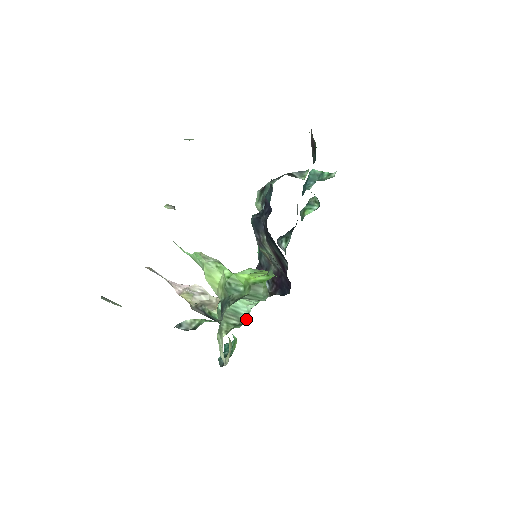
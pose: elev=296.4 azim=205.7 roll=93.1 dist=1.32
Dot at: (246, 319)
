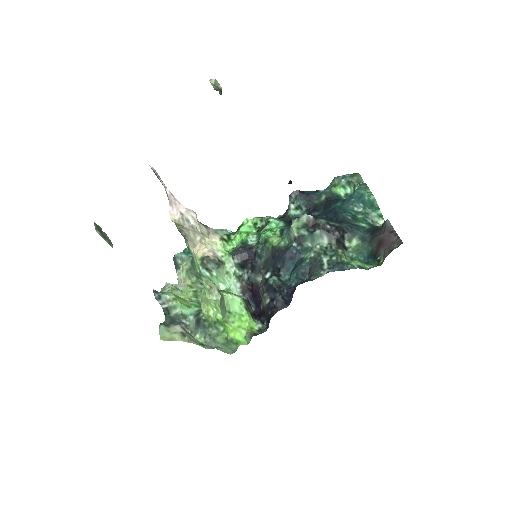
Dot at: occluded
